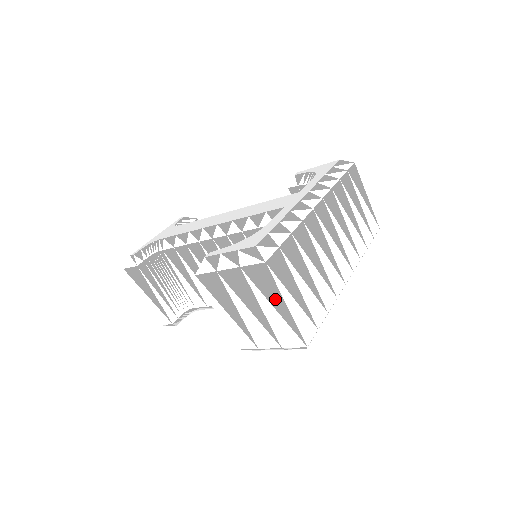
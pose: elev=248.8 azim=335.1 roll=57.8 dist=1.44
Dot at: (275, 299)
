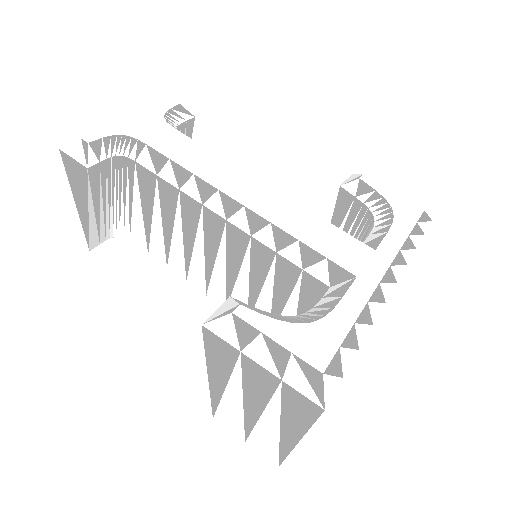
Dot at: (292, 428)
